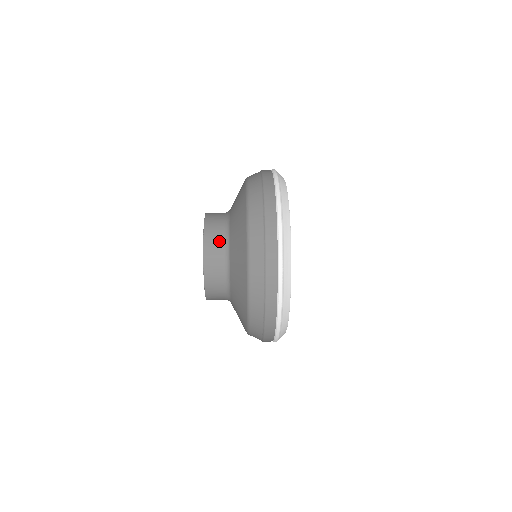
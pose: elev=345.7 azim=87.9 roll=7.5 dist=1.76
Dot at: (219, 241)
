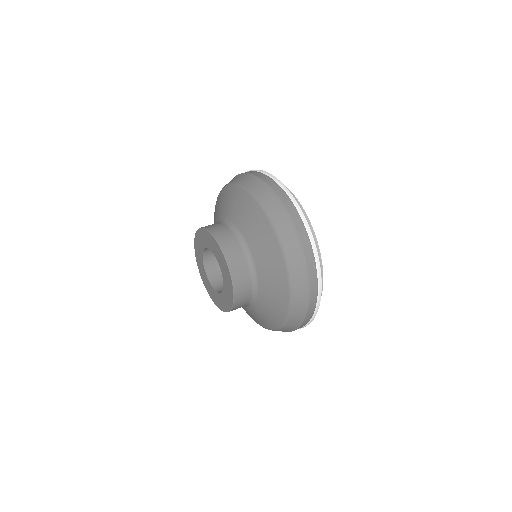
Dot at: (241, 258)
